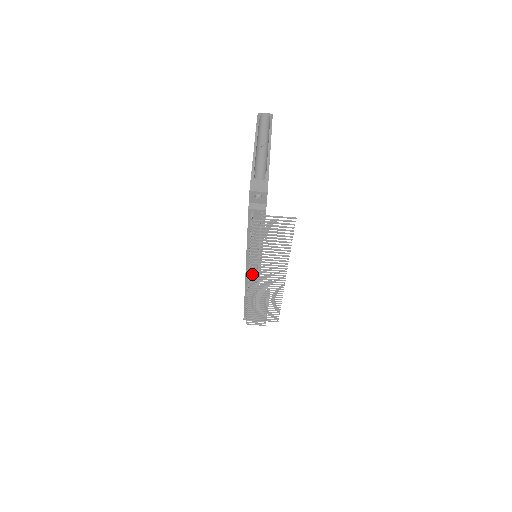
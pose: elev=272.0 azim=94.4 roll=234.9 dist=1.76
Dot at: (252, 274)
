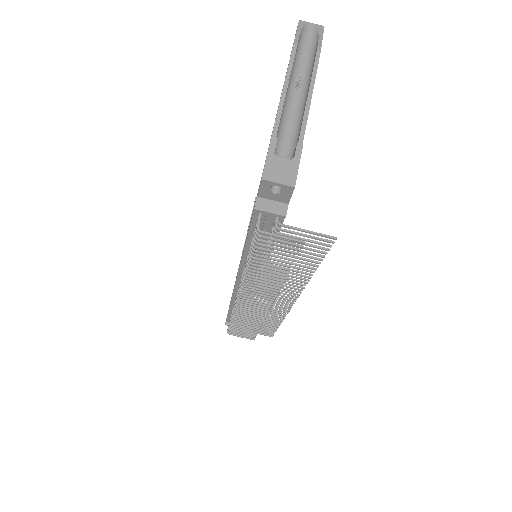
Dot at: (245, 292)
